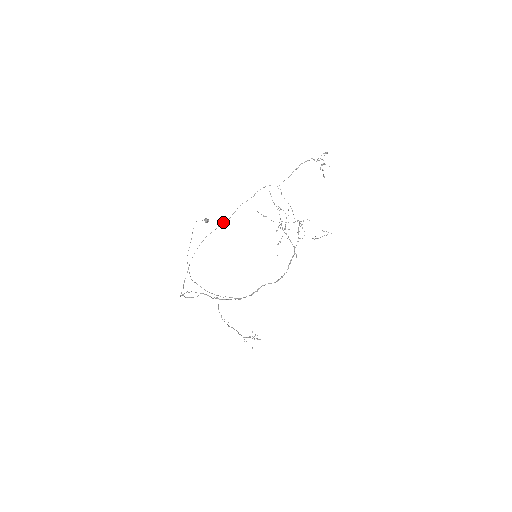
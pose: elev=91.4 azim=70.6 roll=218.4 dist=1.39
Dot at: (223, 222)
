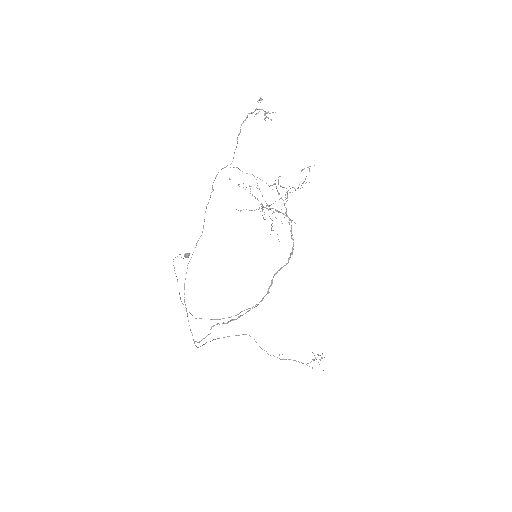
Dot at: occluded
